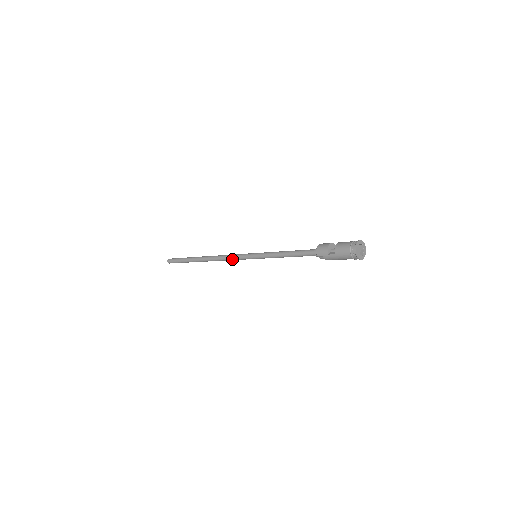
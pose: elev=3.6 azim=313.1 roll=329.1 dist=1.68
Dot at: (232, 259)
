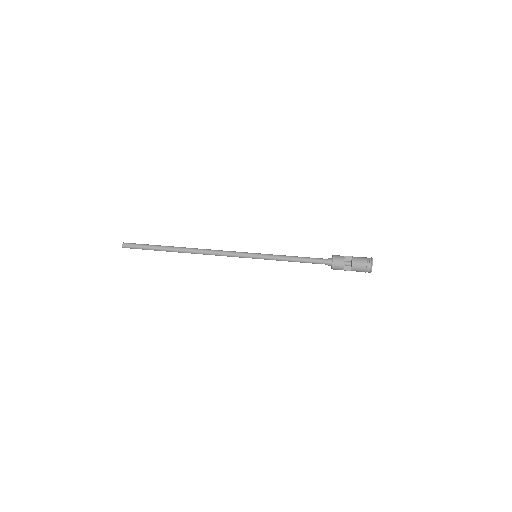
Dot at: occluded
